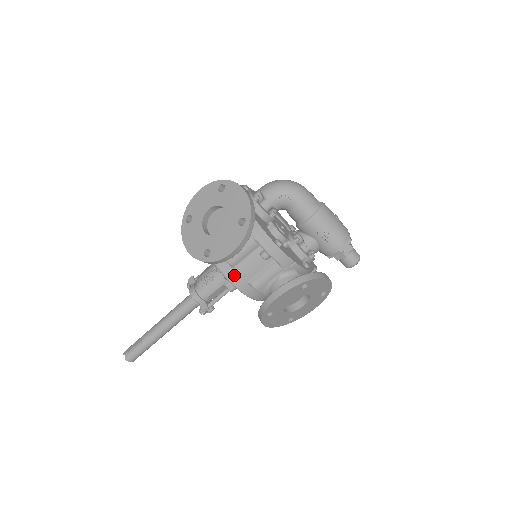
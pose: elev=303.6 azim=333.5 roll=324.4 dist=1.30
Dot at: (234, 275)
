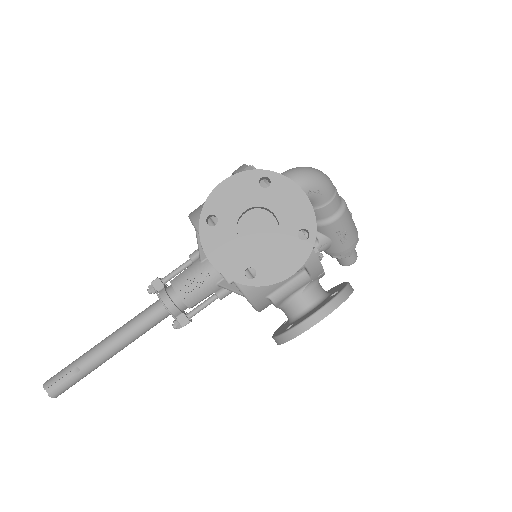
Dot at: (254, 290)
